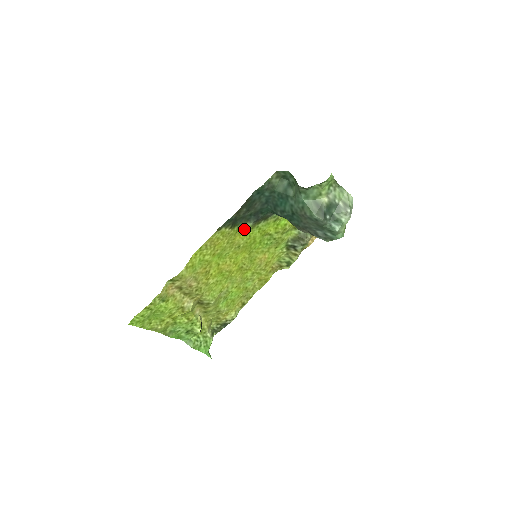
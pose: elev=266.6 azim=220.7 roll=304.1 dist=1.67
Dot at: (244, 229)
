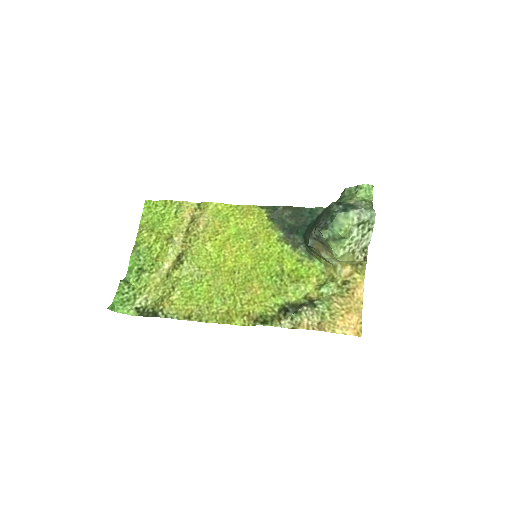
Dot at: (273, 234)
